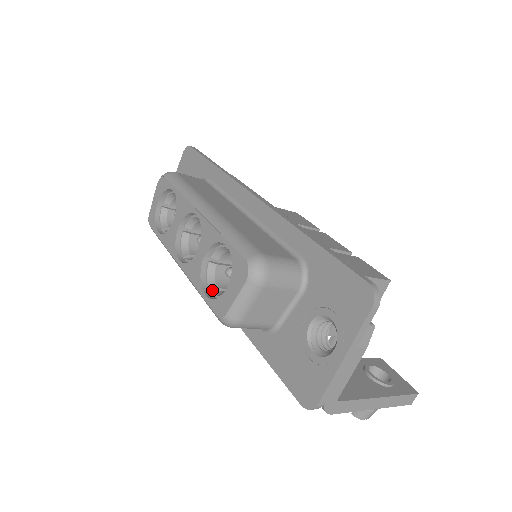
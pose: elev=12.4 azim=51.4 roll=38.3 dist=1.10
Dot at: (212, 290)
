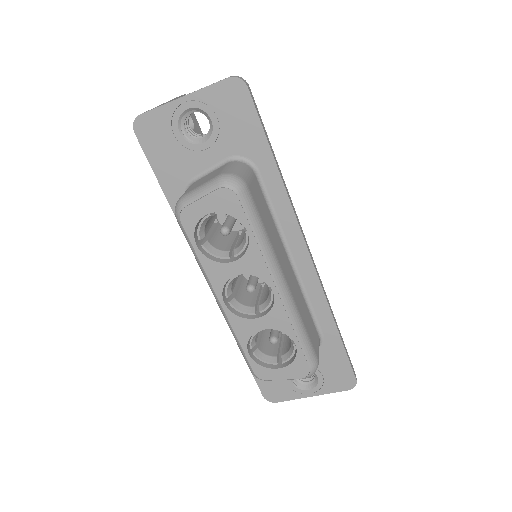
Dot at: (253, 347)
